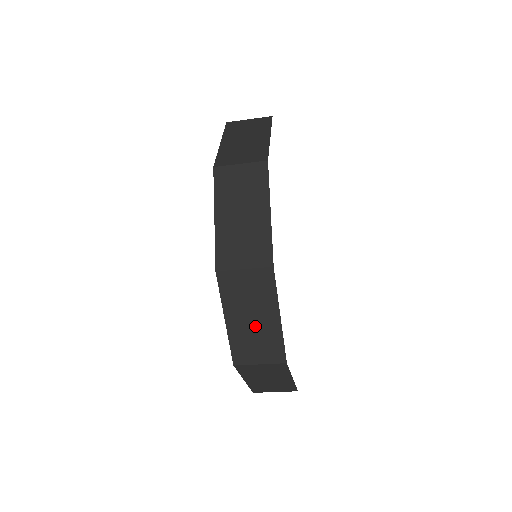
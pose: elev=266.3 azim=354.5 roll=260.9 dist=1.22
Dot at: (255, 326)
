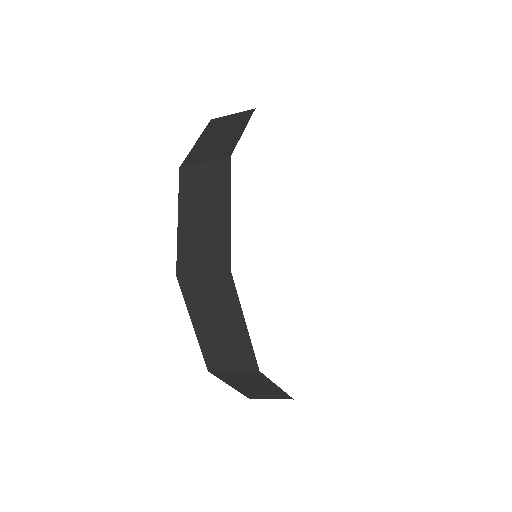
Dot at: (205, 224)
